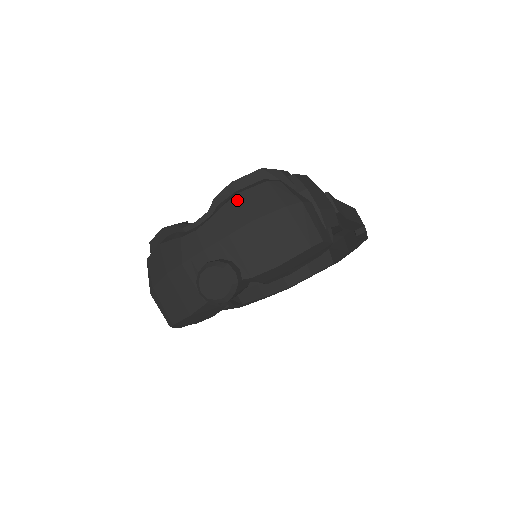
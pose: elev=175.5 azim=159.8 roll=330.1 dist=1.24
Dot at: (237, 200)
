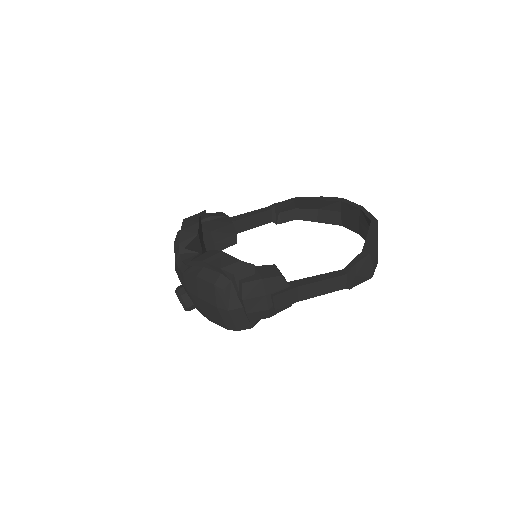
Dot at: (195, 280)
